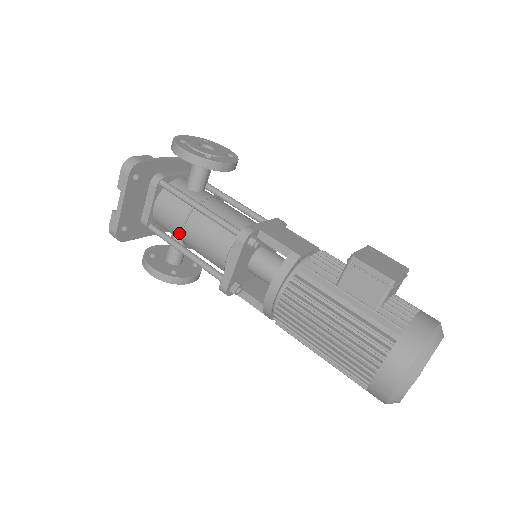
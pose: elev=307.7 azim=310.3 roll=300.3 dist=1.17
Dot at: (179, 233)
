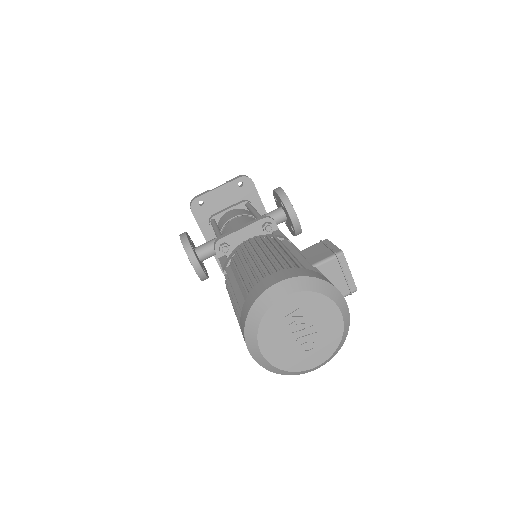
Dot at: (227, 223)
